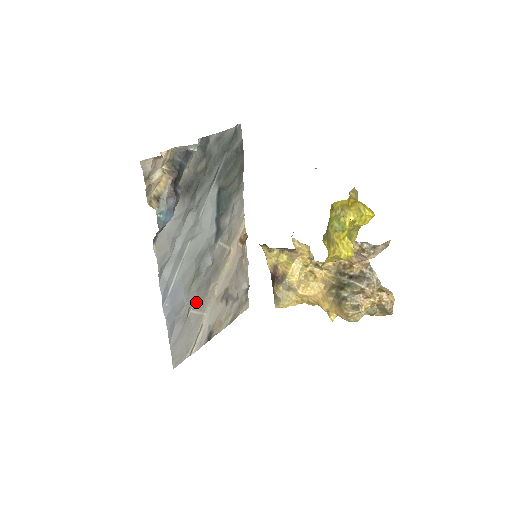
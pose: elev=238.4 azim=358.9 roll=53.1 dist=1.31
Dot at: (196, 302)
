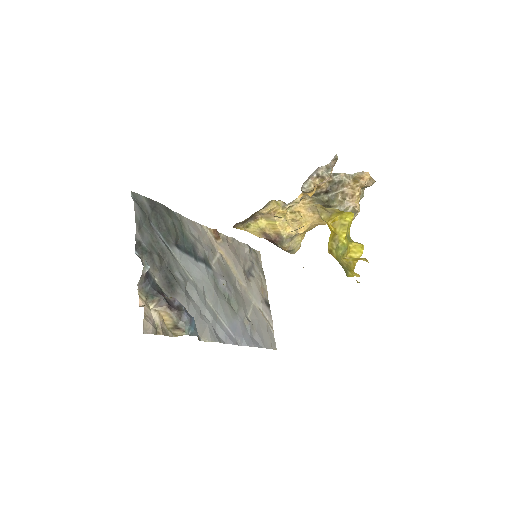
Dot at: (244, 309)
